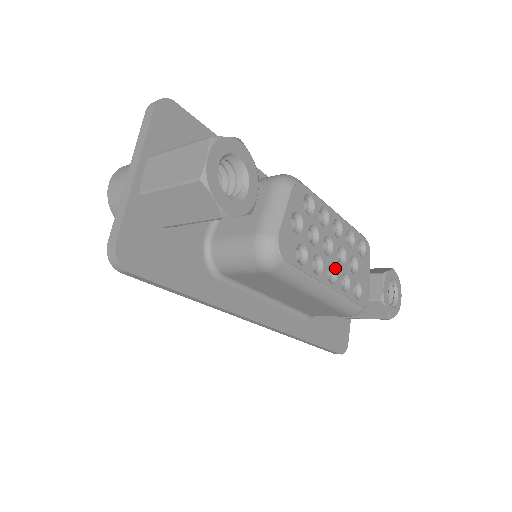
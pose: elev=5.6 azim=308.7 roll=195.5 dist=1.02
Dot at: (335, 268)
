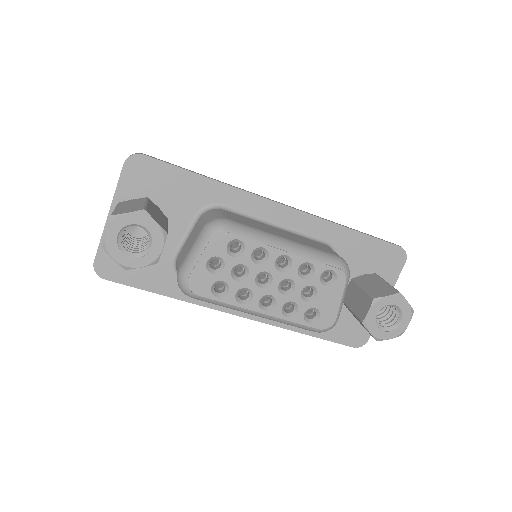
Dot at: (274, 297)
